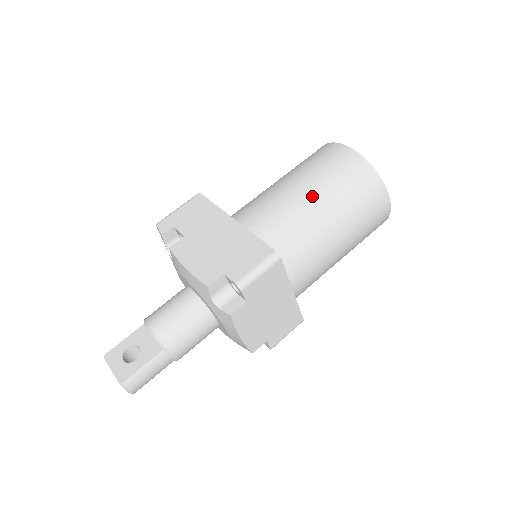
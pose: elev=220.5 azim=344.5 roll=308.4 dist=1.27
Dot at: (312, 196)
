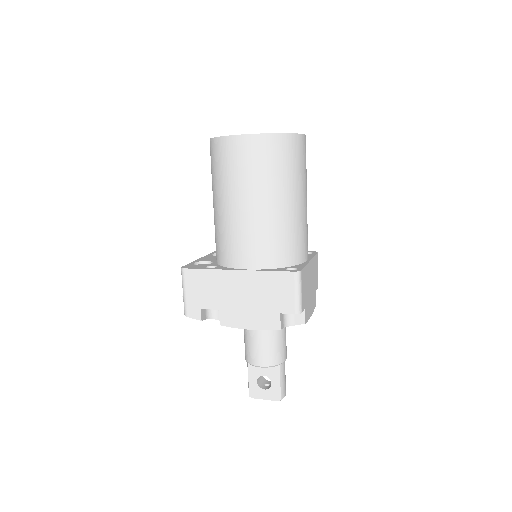
Dot at: (265, 203)
